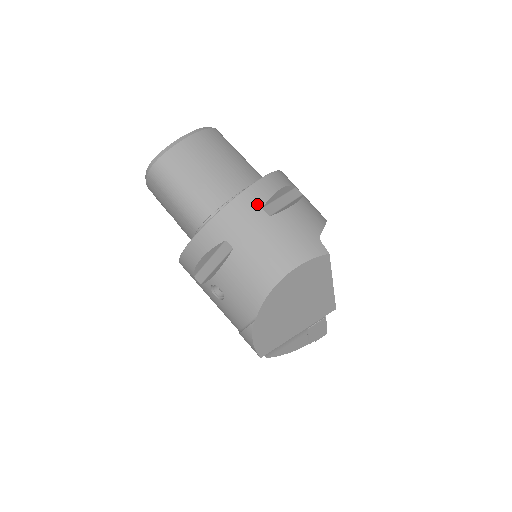
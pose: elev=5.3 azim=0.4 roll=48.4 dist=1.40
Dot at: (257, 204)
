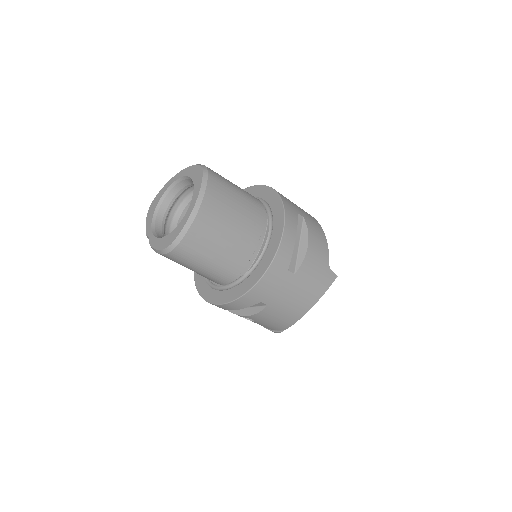
Dot at: (284, 269)
